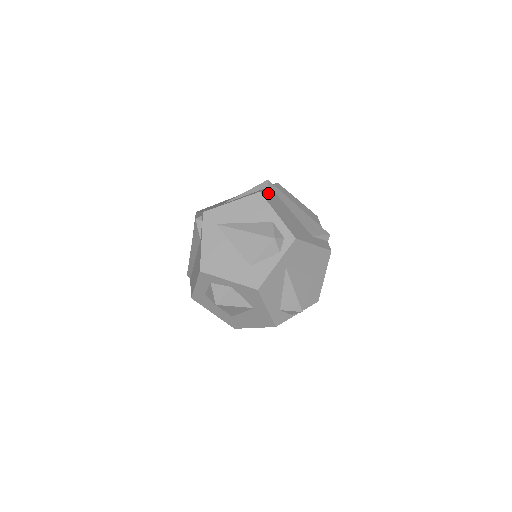
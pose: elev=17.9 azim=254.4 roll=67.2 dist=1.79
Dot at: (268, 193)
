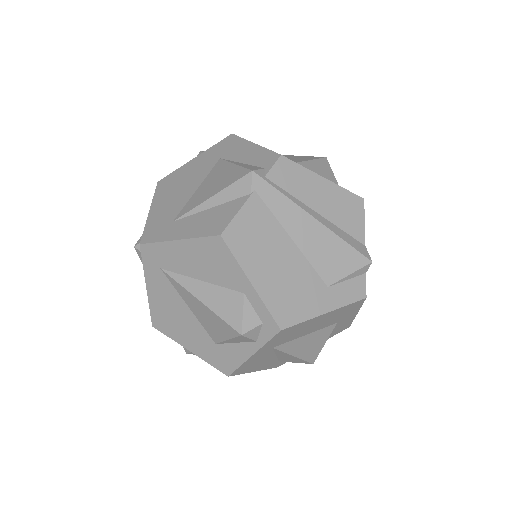
Dot at: (243, 222)
